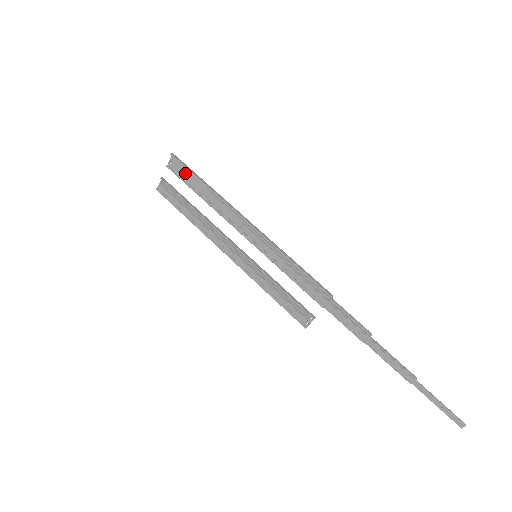
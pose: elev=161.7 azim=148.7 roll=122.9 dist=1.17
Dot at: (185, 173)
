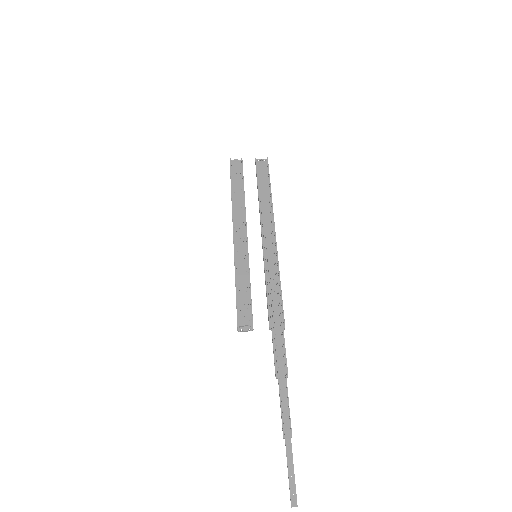
Dot at: (263, 174)
